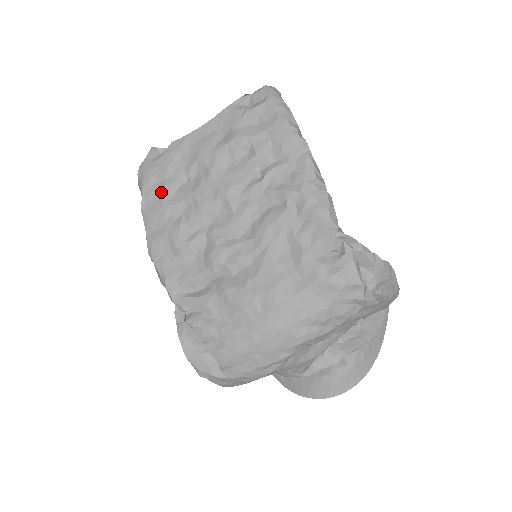
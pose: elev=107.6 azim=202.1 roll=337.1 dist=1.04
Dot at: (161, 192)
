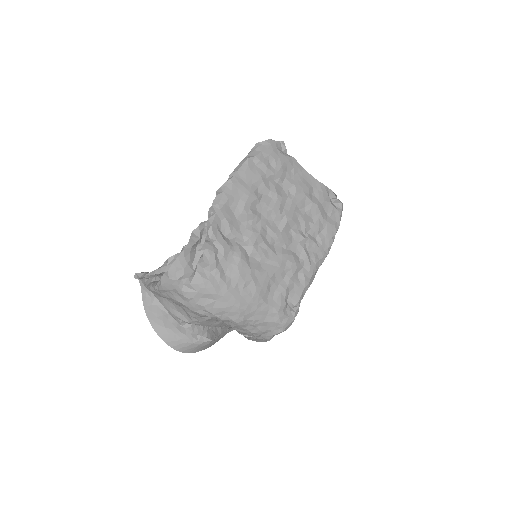
Dot at: (267, 170)
